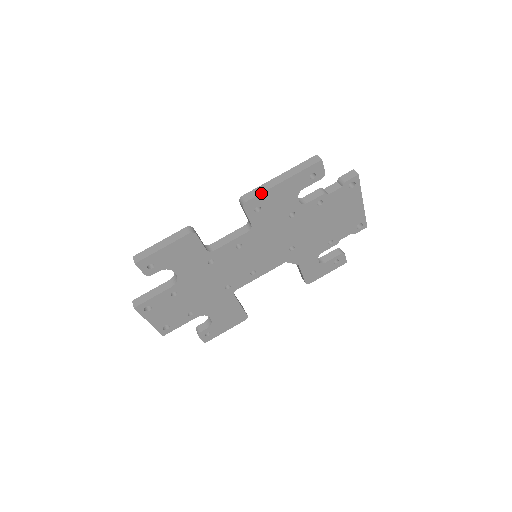
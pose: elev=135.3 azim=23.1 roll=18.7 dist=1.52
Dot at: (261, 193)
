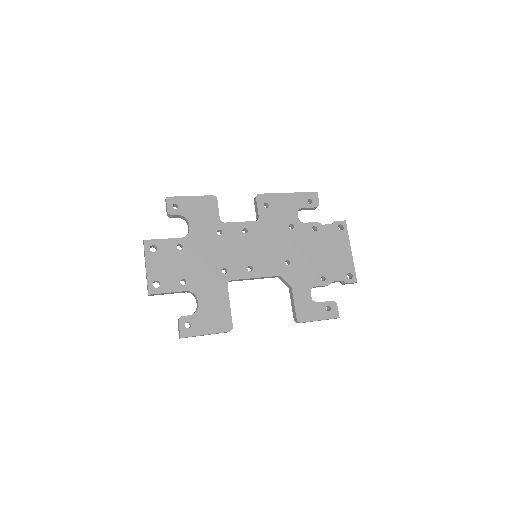
Dot at: (271, 193)
